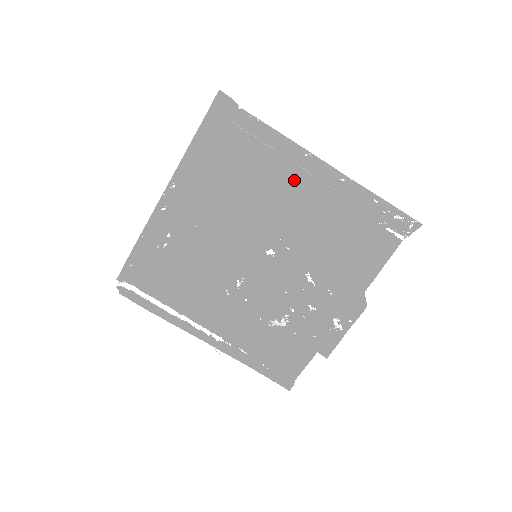
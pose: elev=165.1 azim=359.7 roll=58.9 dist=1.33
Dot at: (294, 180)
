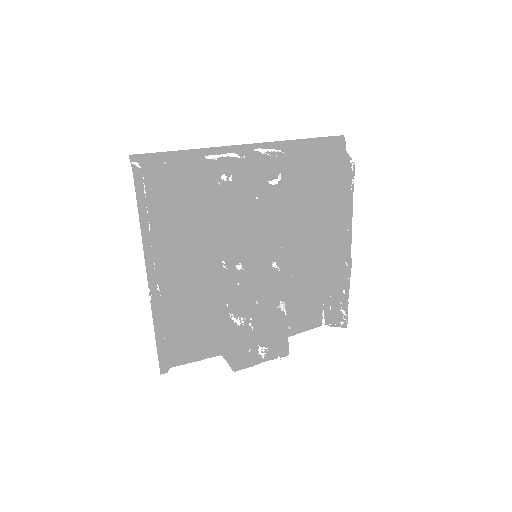
Dot at: (318, 233)
